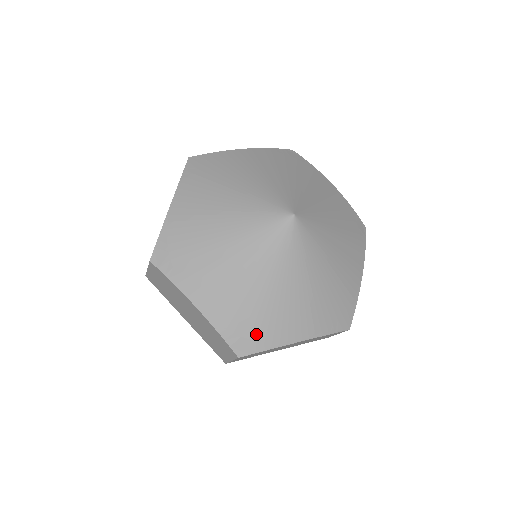
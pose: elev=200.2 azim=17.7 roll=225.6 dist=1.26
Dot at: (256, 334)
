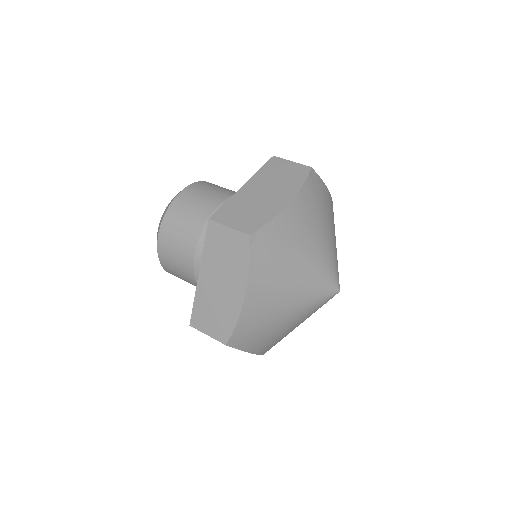
Dot at: occluded
